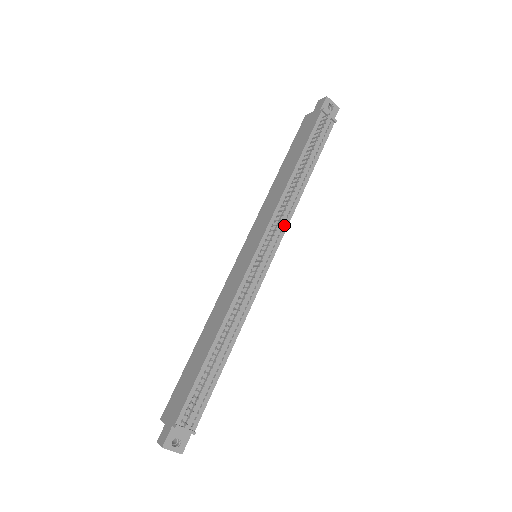
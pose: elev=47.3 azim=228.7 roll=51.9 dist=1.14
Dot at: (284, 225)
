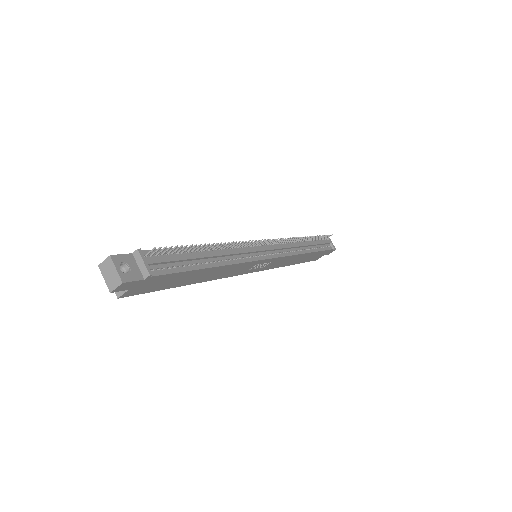
Dot at: (286, 253)
